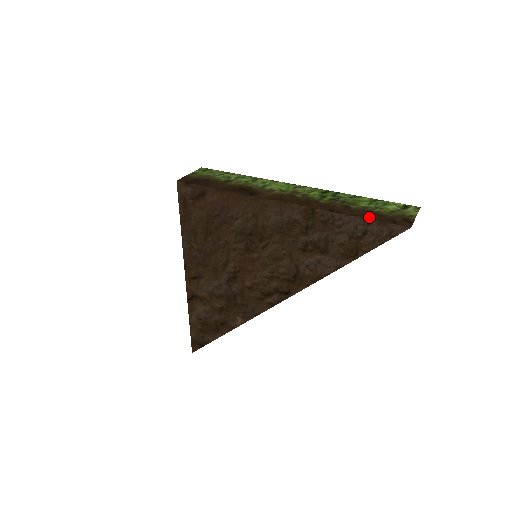
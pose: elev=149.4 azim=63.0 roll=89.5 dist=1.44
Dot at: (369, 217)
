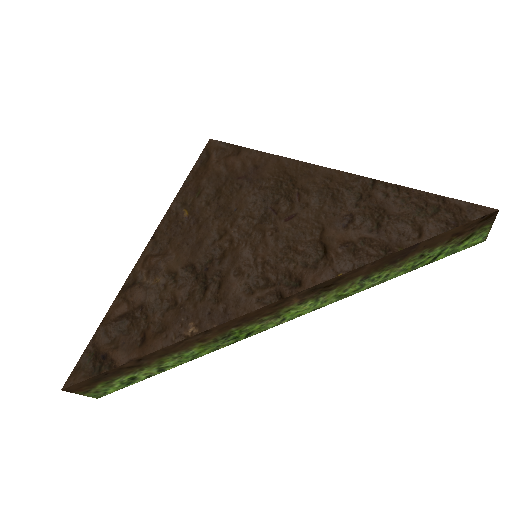
Dot at: (443, 199)
